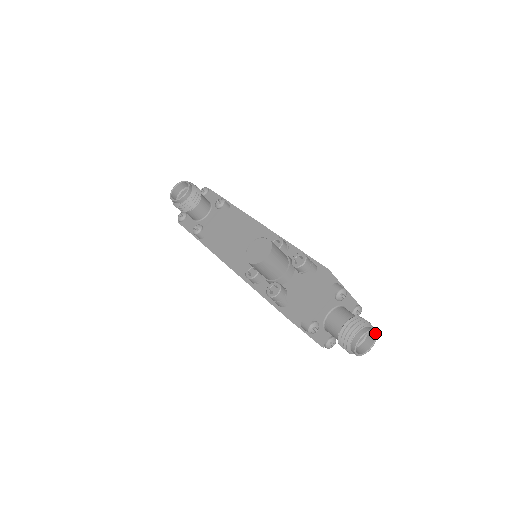
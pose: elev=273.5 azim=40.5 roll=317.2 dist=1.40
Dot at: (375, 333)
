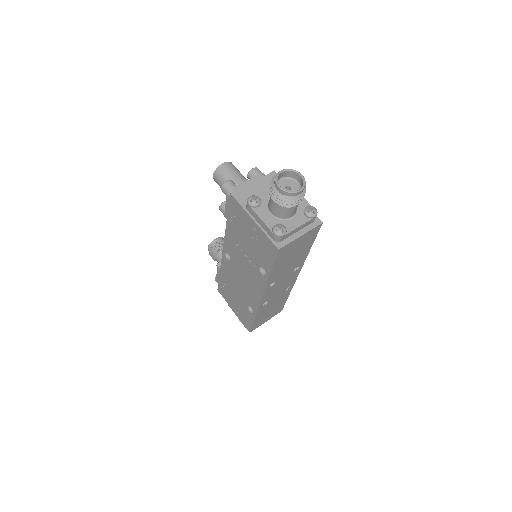
Dot at: (301, 176)
